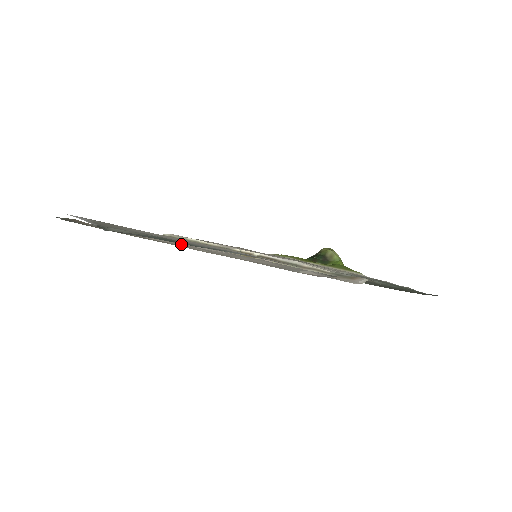
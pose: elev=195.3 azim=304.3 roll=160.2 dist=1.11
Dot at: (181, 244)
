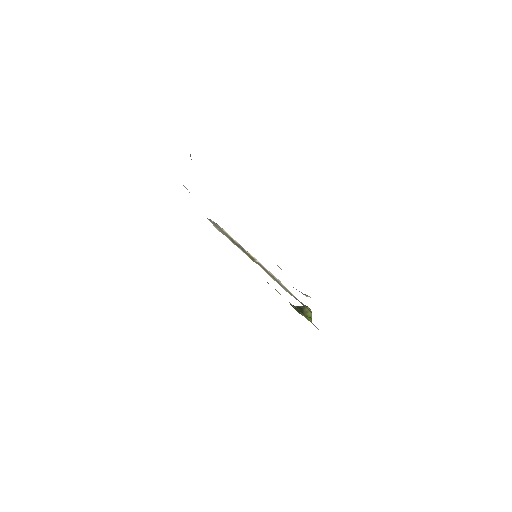
Dot at: occluded
